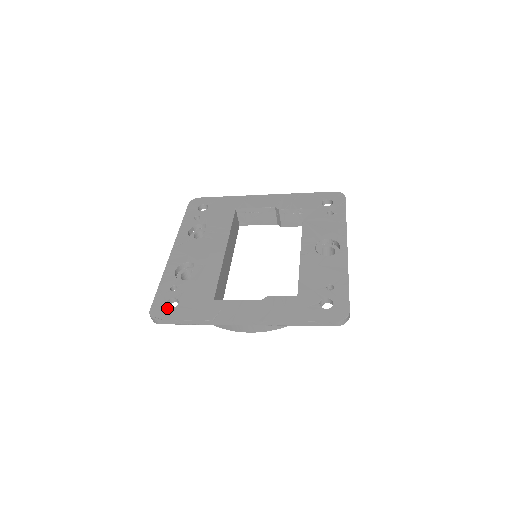
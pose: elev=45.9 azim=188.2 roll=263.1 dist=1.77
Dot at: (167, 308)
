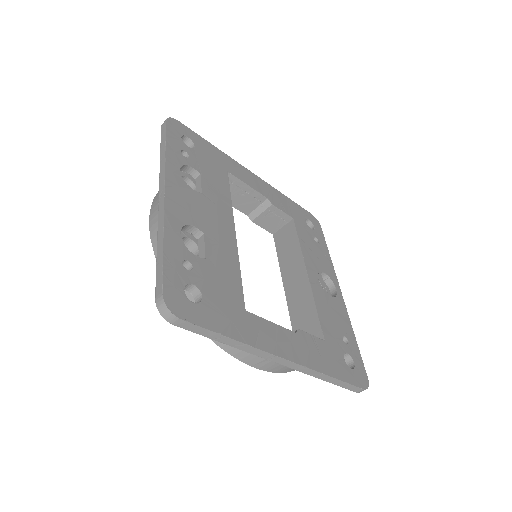
Dot at: (189, 300)
